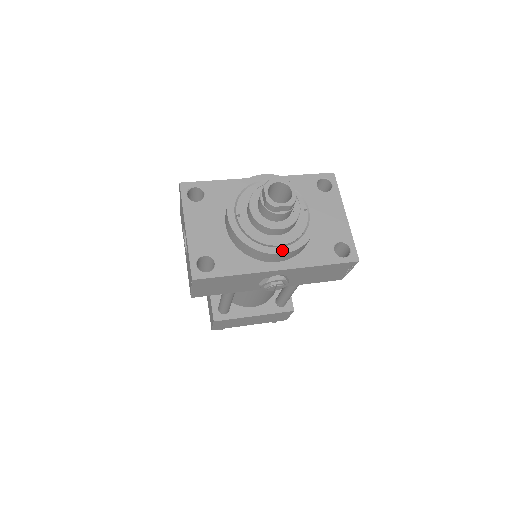
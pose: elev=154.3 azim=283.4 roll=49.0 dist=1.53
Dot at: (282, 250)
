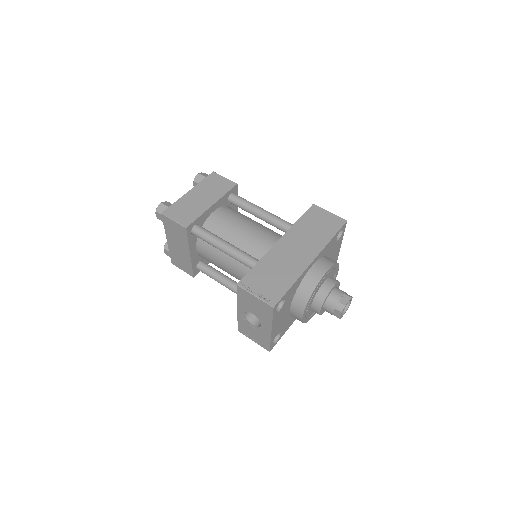
Dot at: occluded
